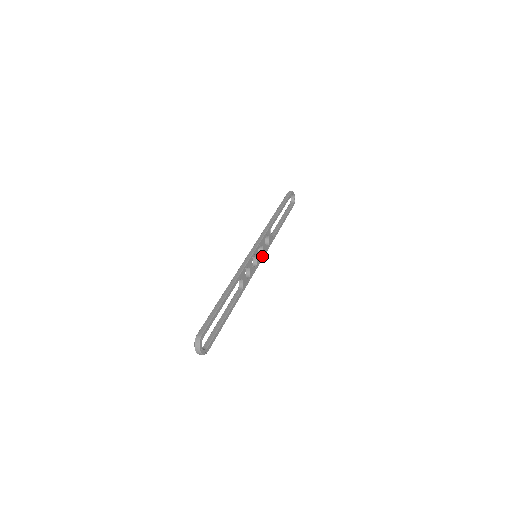
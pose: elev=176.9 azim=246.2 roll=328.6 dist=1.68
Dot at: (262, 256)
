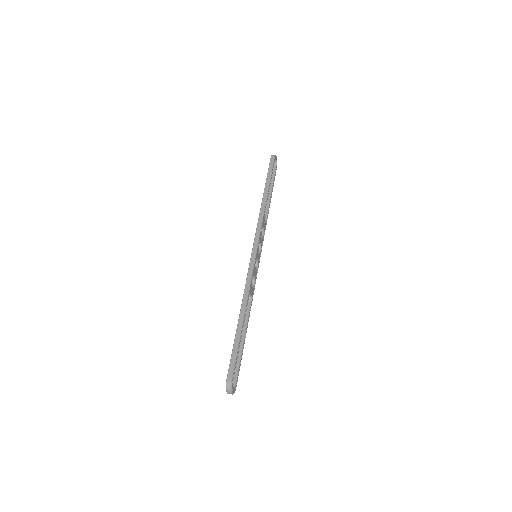
Dot at: (260, 252)
